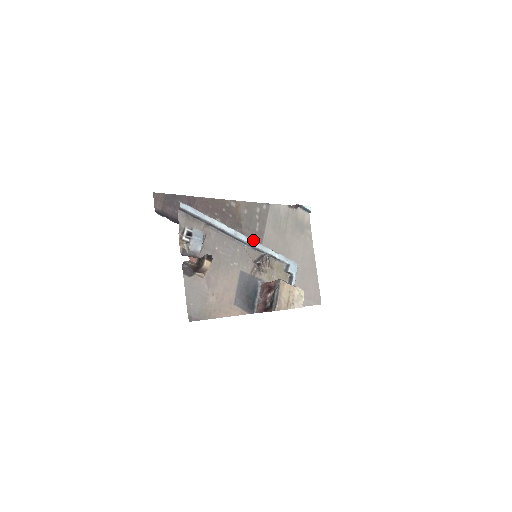
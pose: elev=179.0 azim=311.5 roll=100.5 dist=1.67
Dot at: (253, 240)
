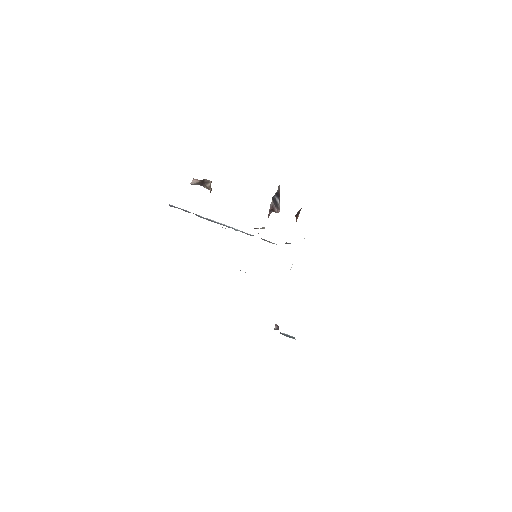
Dot at: occluded
